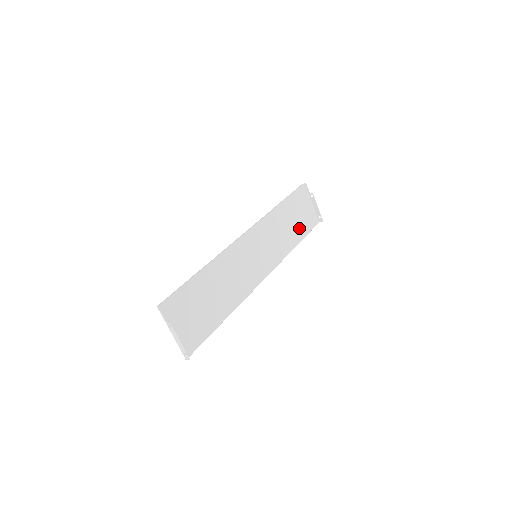
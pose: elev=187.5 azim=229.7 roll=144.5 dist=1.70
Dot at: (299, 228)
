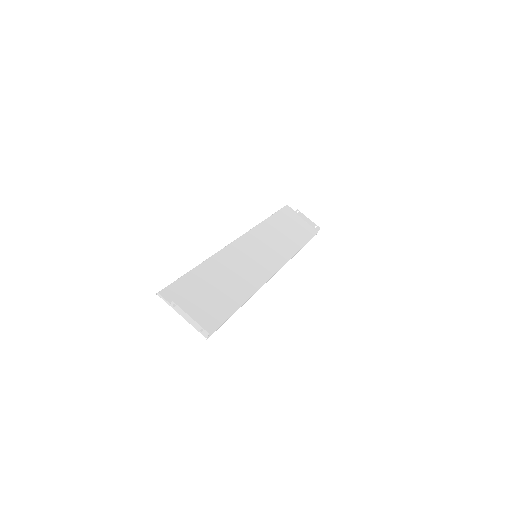
Dot at: (297, 236)
